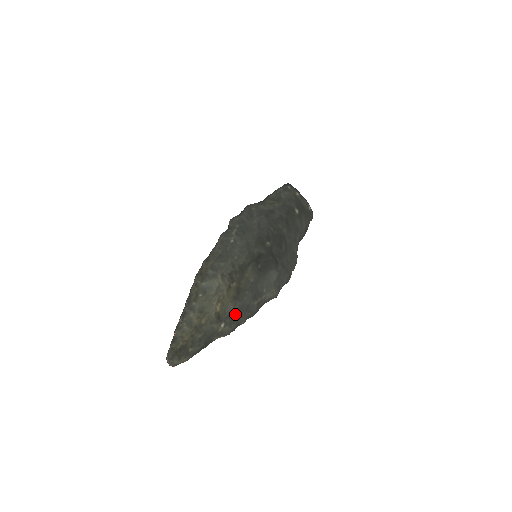
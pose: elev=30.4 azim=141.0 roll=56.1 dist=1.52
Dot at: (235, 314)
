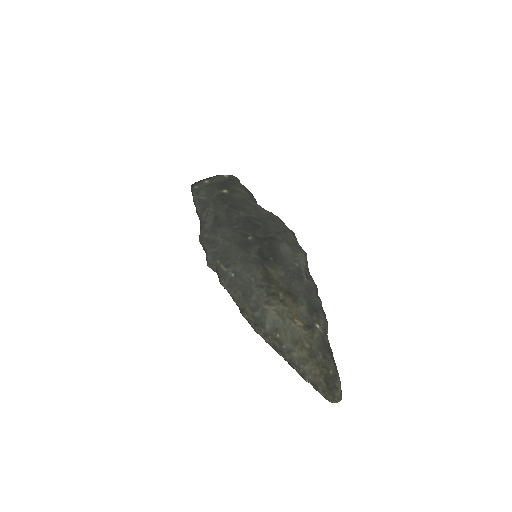
Dot at: (310, 307)
